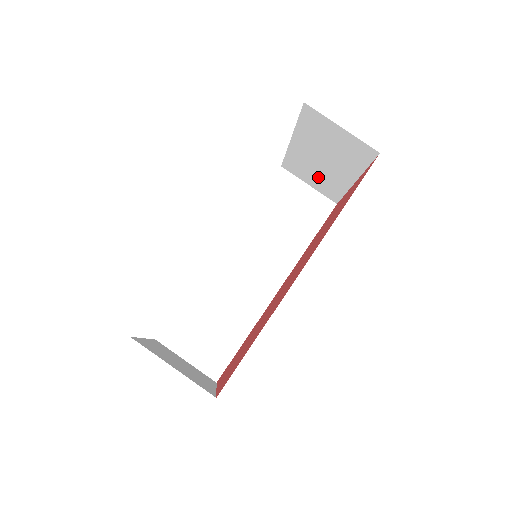
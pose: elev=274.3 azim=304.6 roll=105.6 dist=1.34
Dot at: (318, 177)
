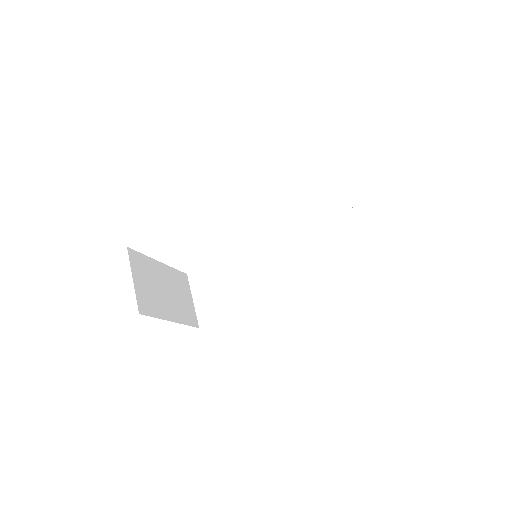
Dot at: occluded
